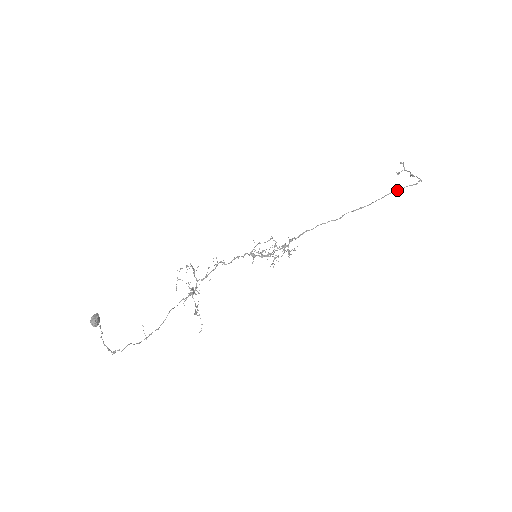
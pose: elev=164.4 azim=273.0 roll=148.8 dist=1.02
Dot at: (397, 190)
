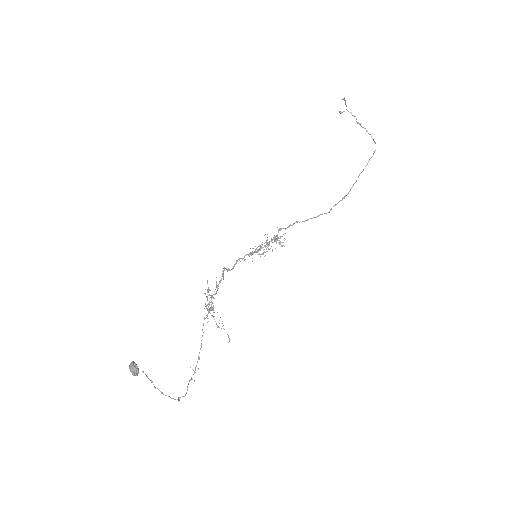
Dot at: occluded
